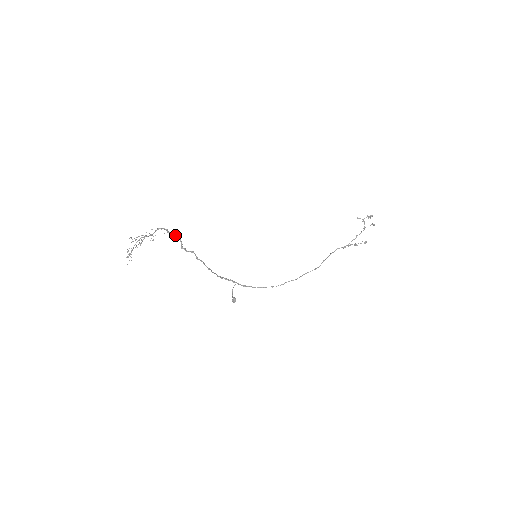
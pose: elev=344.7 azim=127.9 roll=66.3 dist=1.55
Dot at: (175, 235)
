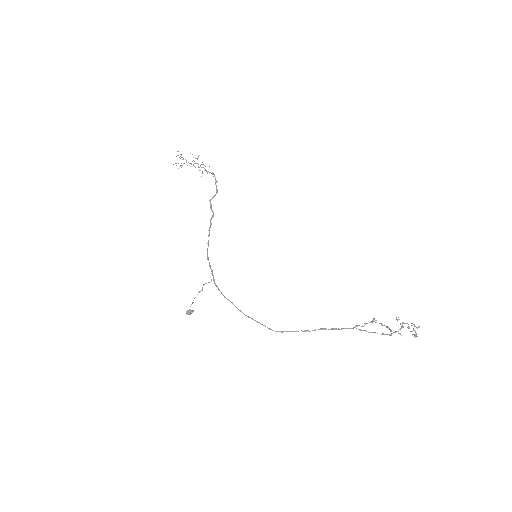
Dot at: (217, 189)
